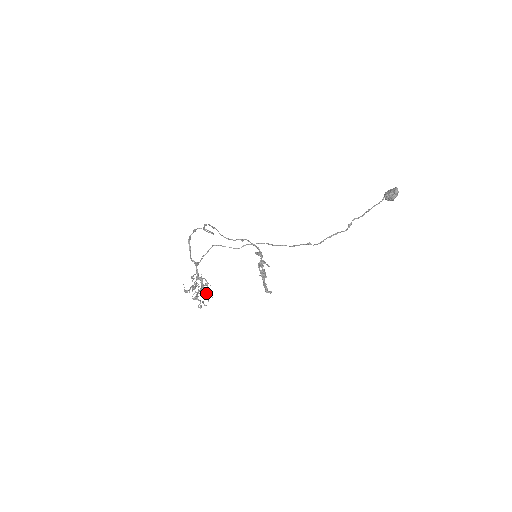
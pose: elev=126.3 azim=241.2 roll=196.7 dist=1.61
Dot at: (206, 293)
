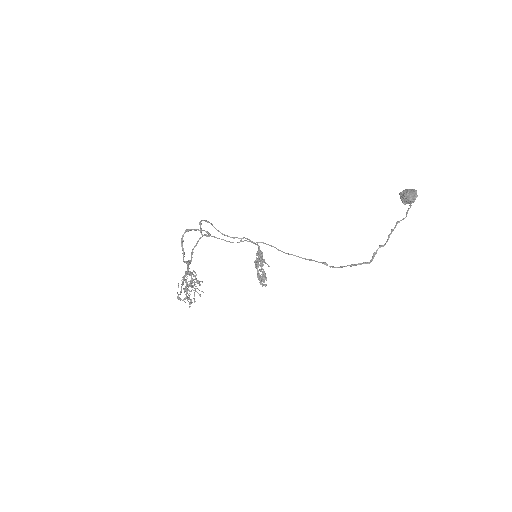
Dot at: (196, 288)
